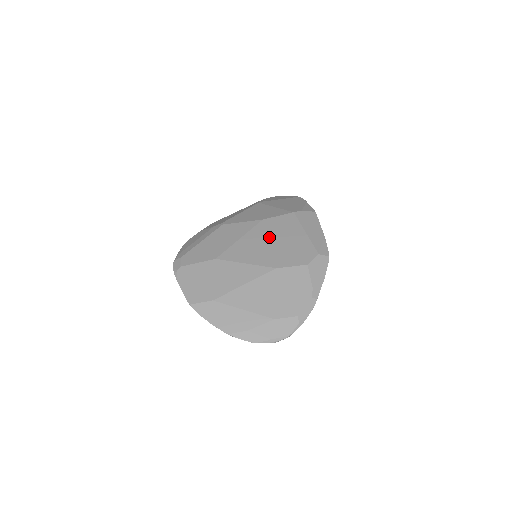
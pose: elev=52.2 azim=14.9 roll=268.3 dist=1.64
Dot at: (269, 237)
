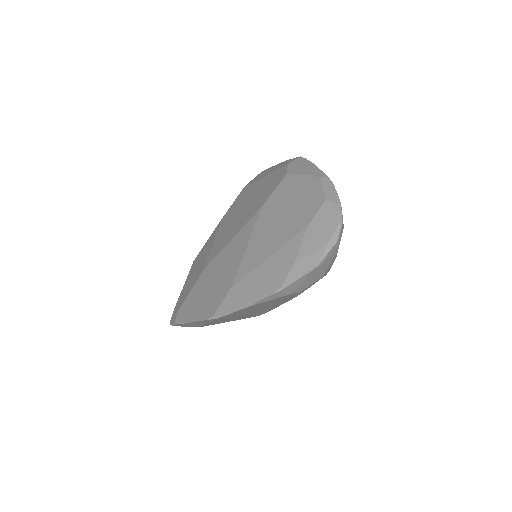
Dot at: (237, 212)
